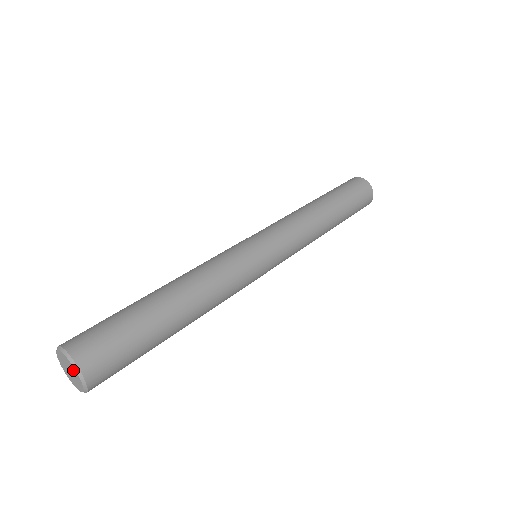
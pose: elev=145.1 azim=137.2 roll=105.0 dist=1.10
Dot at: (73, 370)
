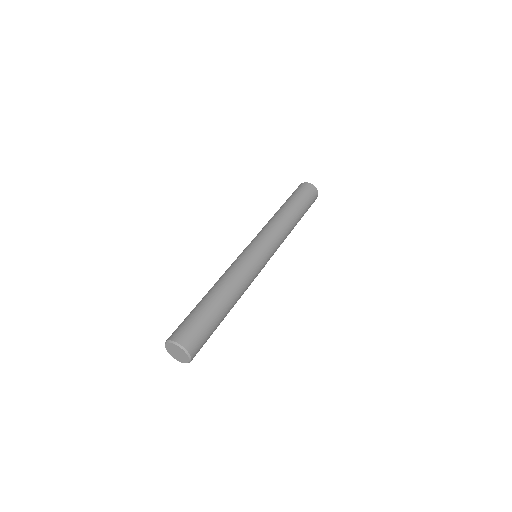
Dot at: (185, 356)
